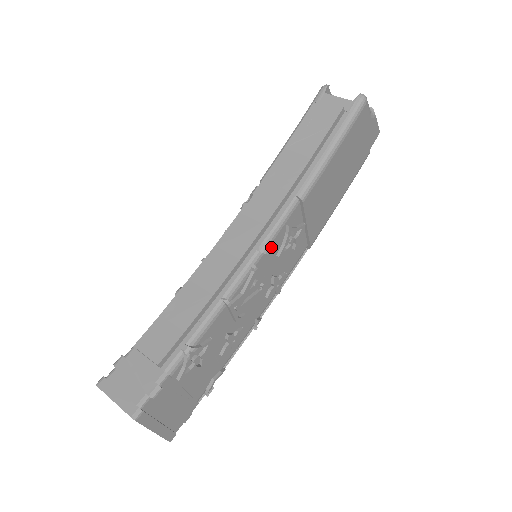
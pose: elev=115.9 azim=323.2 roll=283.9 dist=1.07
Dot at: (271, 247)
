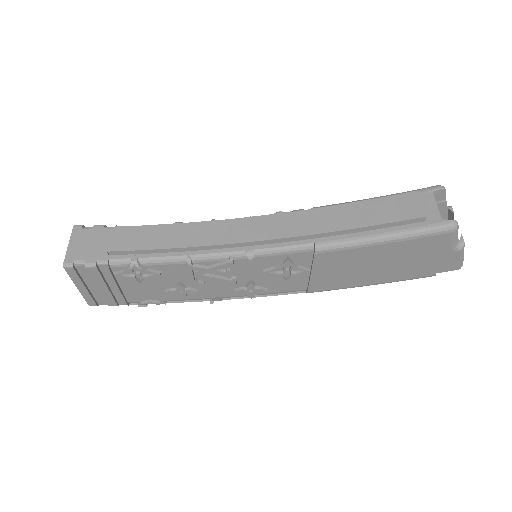
Dot at: (260, 259)
